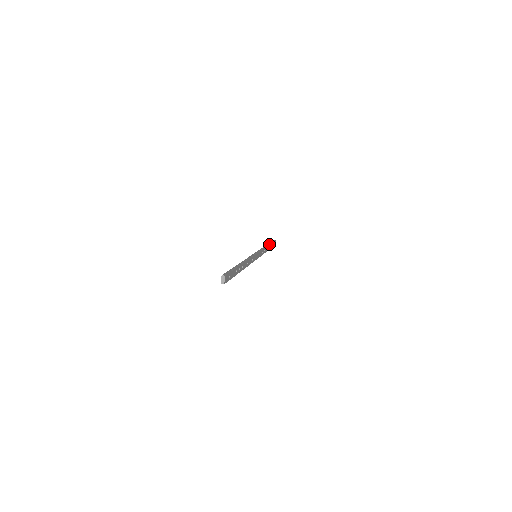
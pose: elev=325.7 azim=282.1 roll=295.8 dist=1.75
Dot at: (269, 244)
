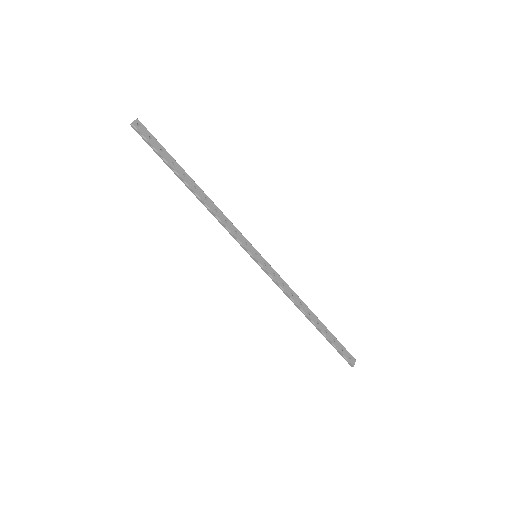
Dot at: occluded
